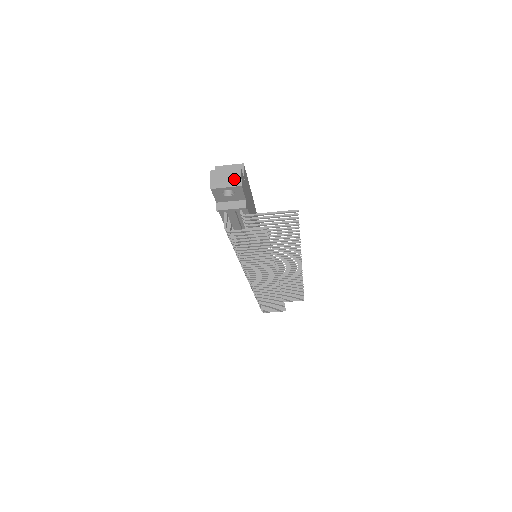
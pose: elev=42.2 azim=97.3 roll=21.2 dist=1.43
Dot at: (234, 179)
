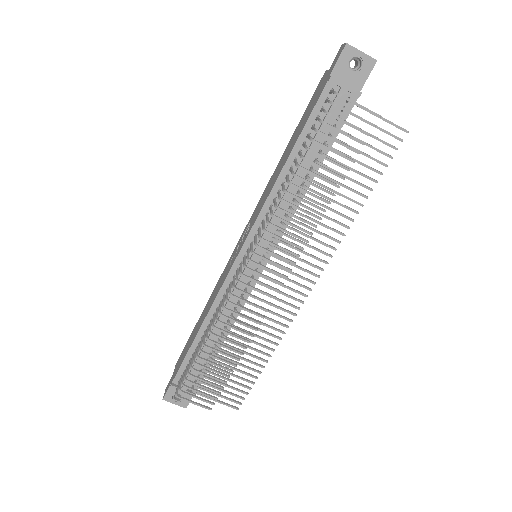
Dot at: (368, 56)
